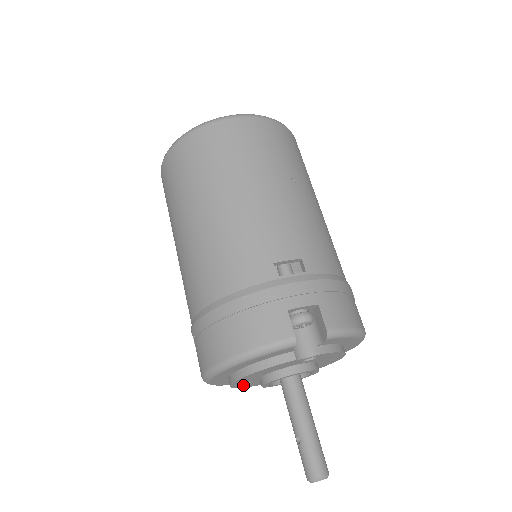
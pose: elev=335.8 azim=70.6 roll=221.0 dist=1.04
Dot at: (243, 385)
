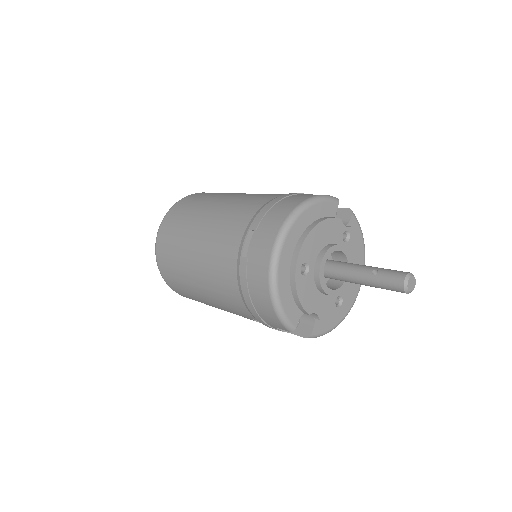
Dot at: (301, 280)
